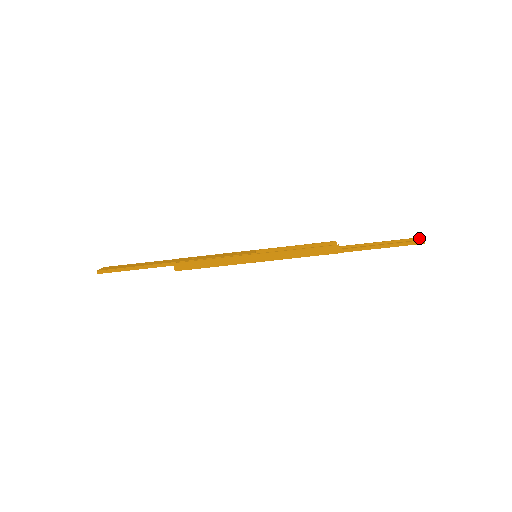
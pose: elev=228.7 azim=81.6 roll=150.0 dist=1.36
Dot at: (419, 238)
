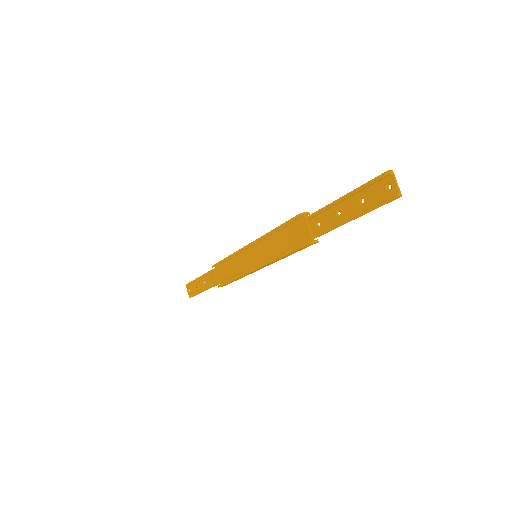
Dot at: (388, 175)
